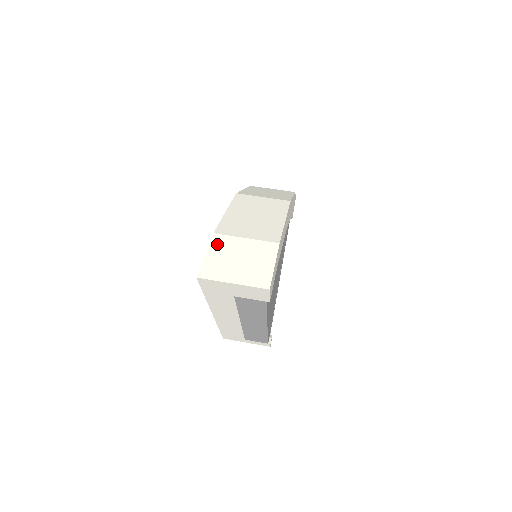
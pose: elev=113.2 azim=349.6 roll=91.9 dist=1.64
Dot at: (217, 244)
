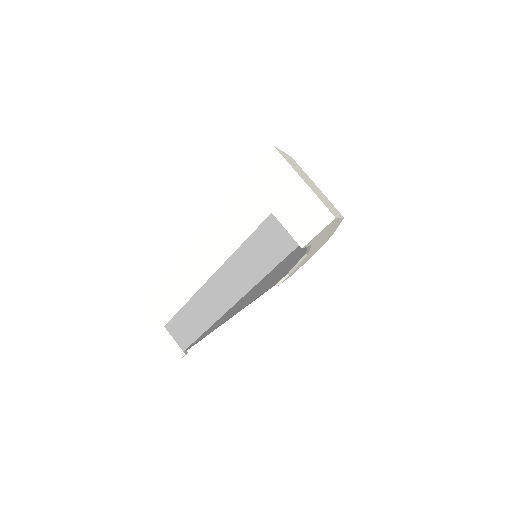
Dot at: (294, 161)
